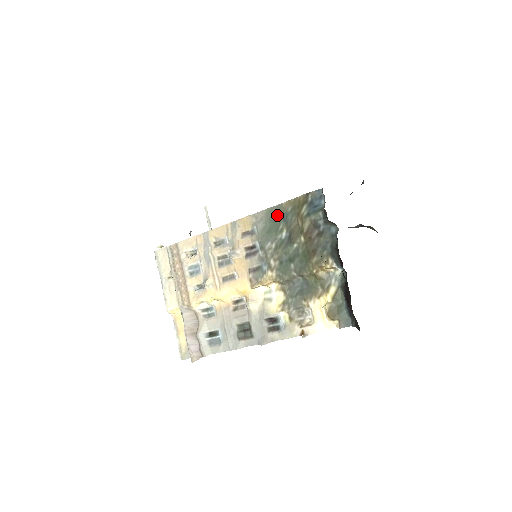
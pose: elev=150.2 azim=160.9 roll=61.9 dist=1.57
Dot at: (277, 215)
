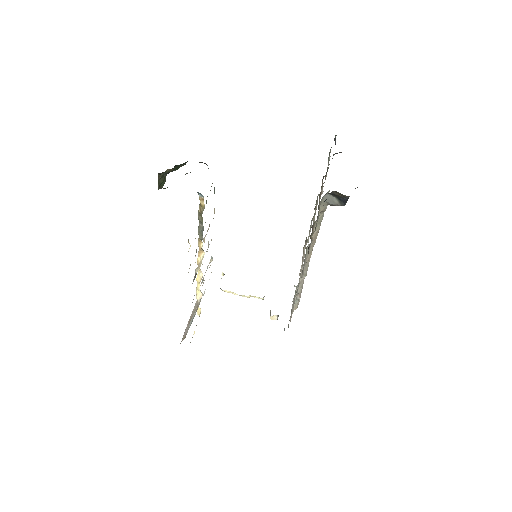
Dot at: (214, 190)
